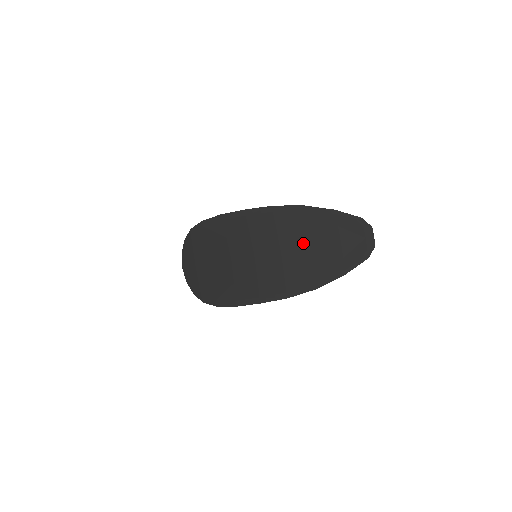
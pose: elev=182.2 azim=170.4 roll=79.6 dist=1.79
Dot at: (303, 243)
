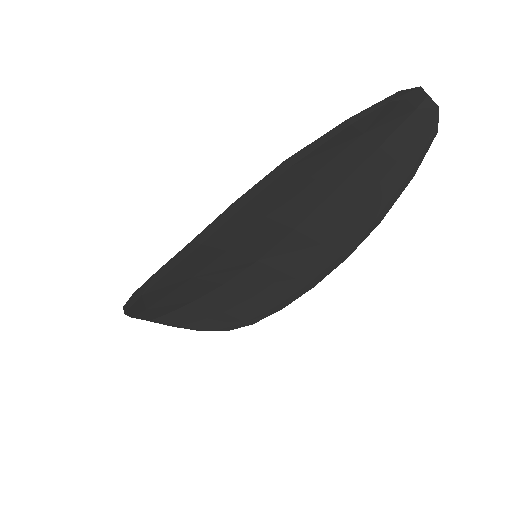
Dot at: (321, 196)
